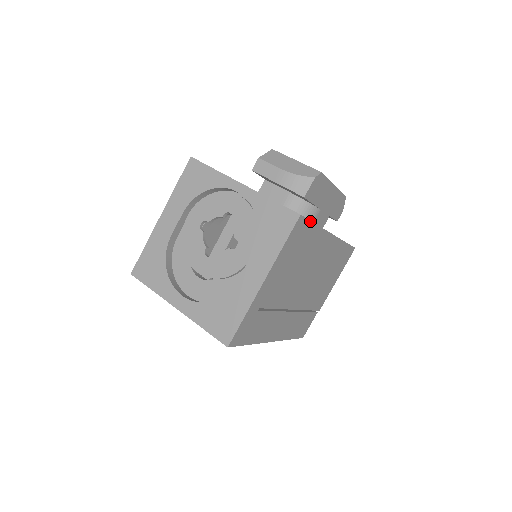
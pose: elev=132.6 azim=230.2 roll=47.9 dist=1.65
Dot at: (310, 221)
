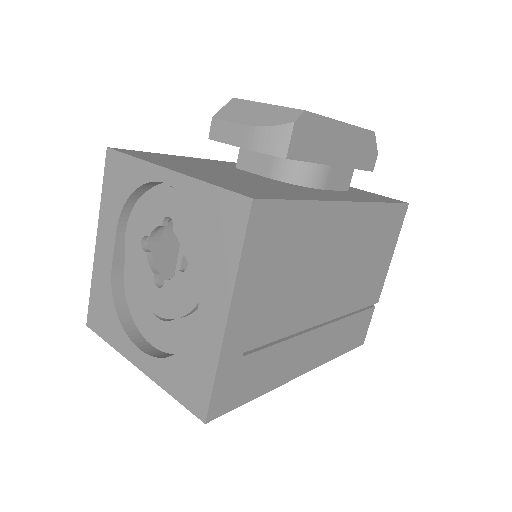
Dot at: (284, 200)
